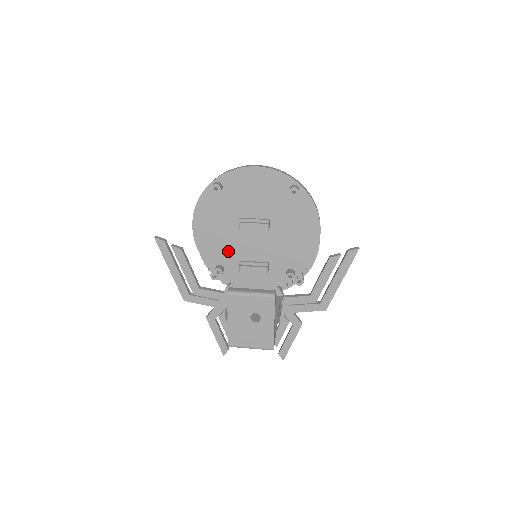
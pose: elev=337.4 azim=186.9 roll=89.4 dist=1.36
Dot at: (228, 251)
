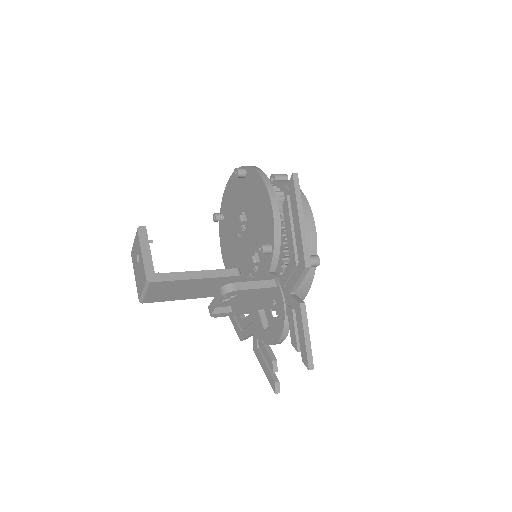
Dot at: (240, 266)
